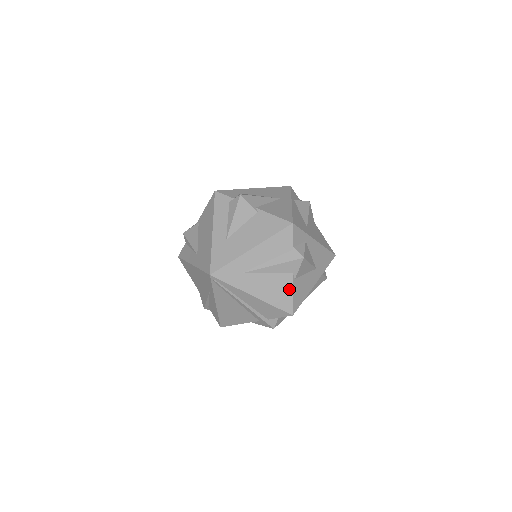
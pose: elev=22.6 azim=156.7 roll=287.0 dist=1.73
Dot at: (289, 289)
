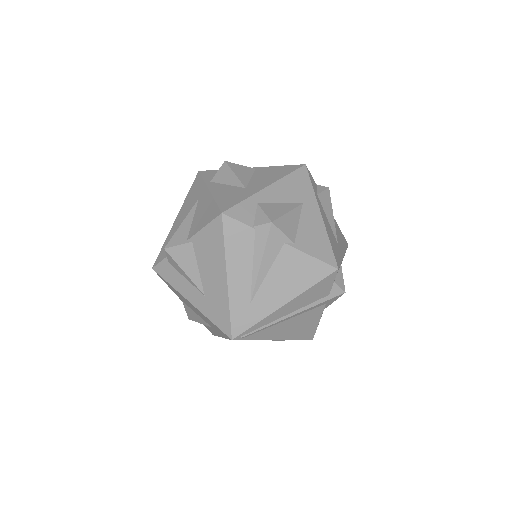
Dot at: (302, 258)
